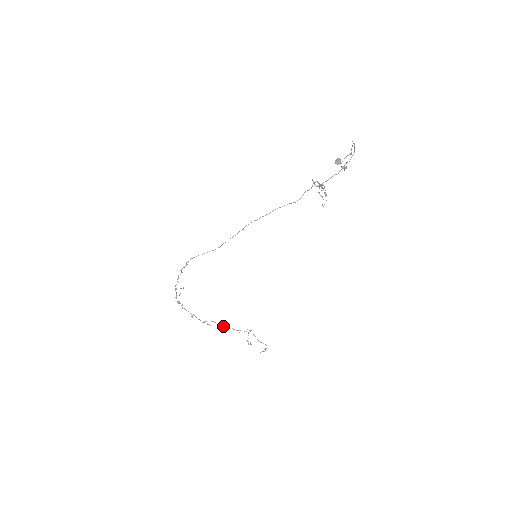
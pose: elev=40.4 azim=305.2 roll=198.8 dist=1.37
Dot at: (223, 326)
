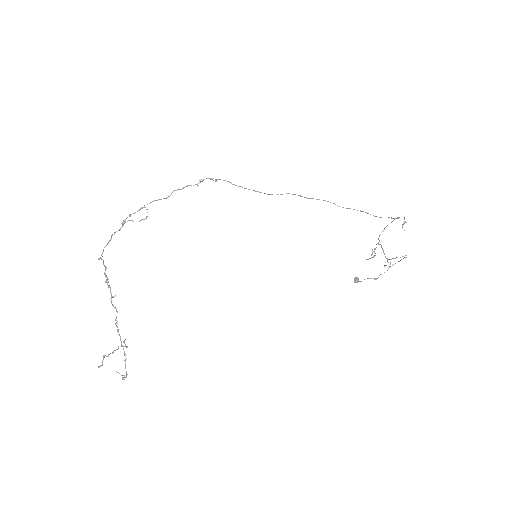
Dot at: occluded
